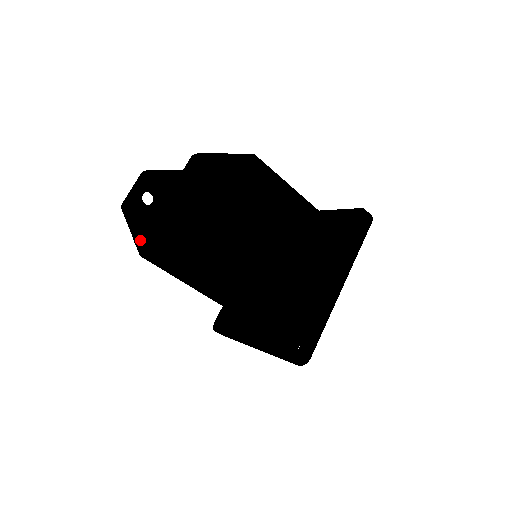
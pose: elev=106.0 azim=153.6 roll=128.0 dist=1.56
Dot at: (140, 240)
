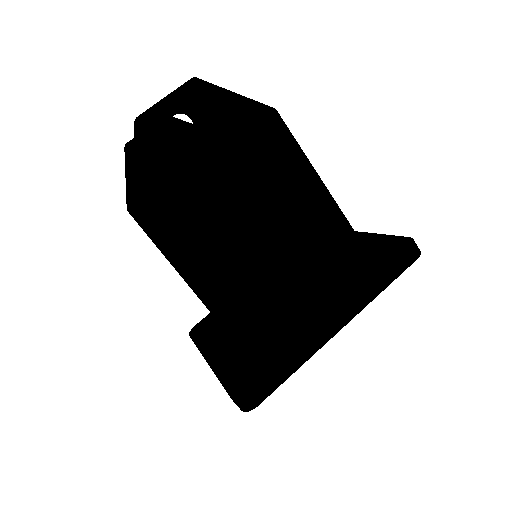
Dot at: (131, 190)
